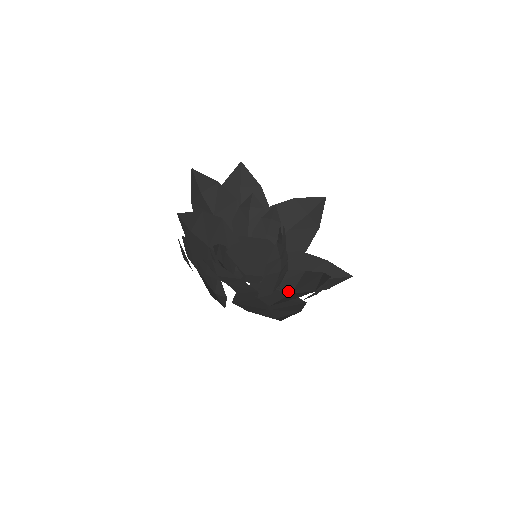
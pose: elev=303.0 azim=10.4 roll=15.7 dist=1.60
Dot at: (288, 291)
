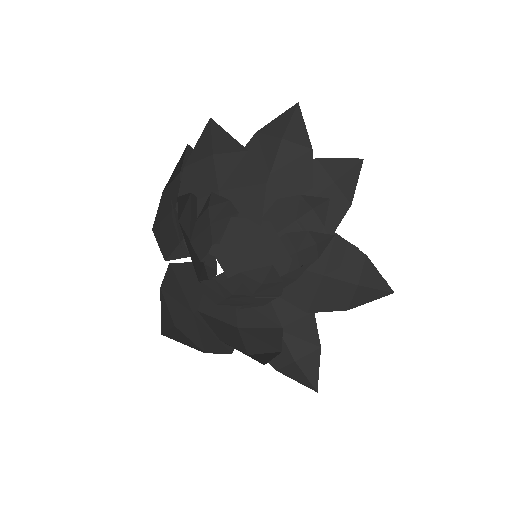
Dot at: (240, 322)
